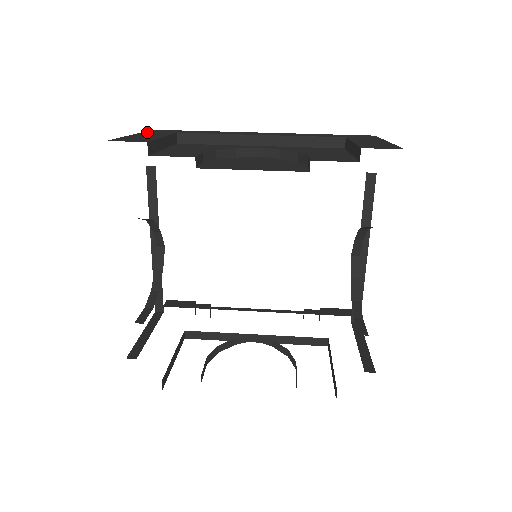
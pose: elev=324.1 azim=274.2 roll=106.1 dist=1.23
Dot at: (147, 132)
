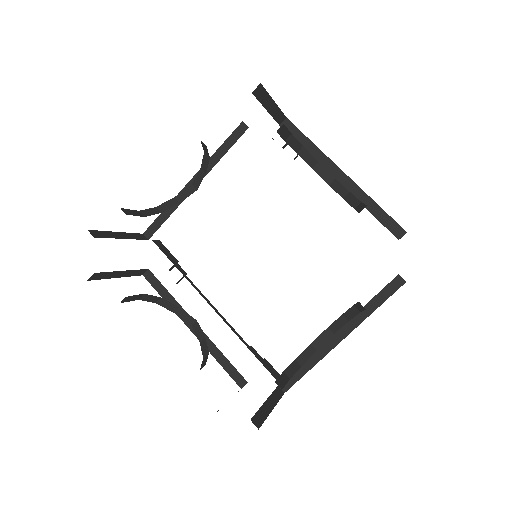
Dot at: occluded
